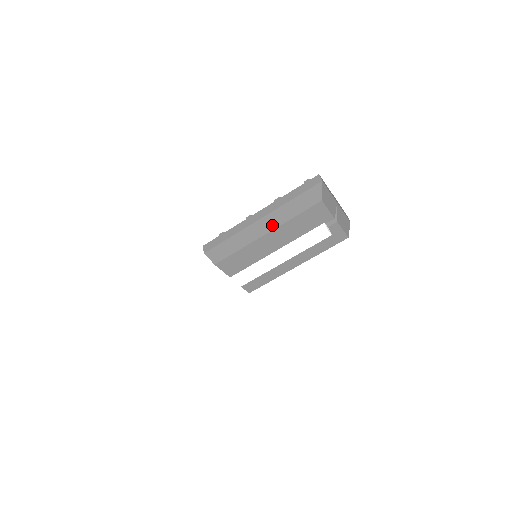
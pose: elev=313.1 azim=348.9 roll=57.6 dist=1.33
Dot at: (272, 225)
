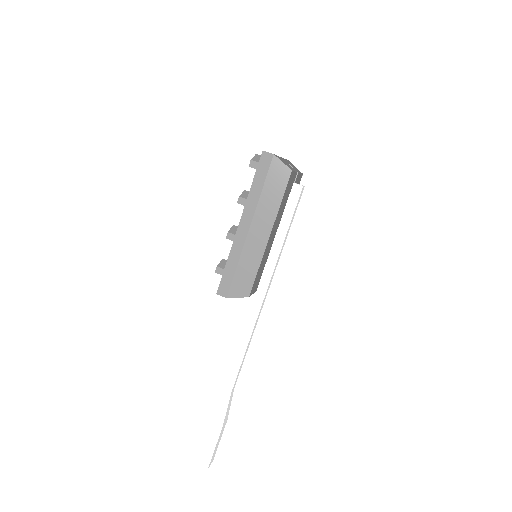
Dot at: (267, 225)
